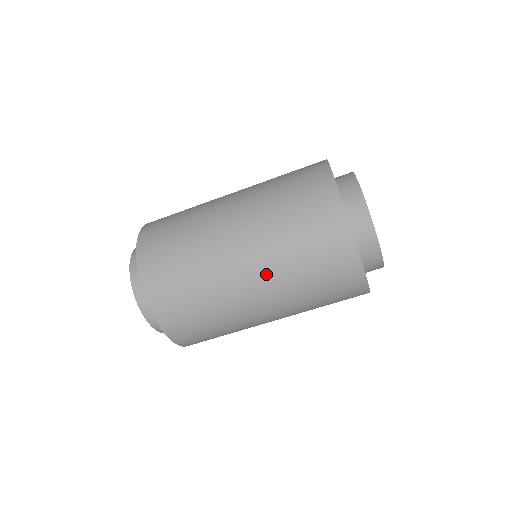
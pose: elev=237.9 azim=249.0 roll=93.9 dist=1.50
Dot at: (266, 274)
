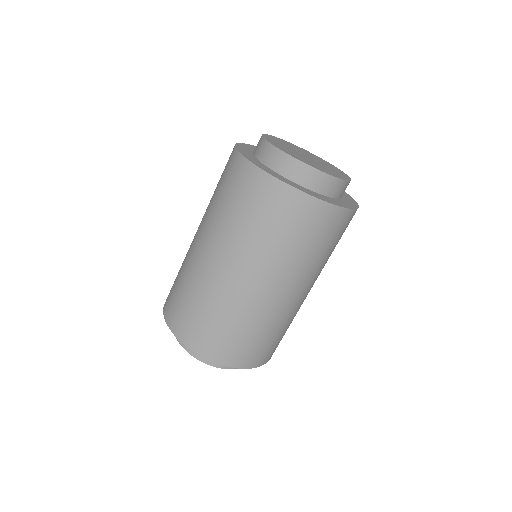
Dot at: (231, 253)
